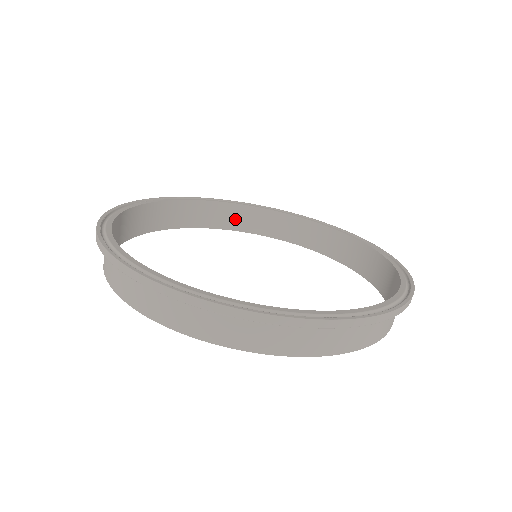
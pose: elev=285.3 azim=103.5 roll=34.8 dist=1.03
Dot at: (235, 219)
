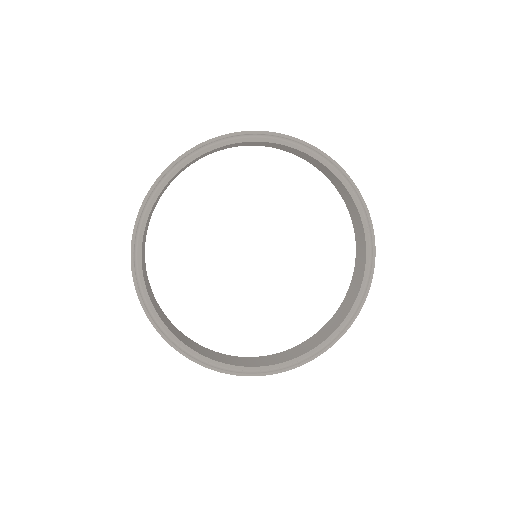
Dot at: (267, 144)
